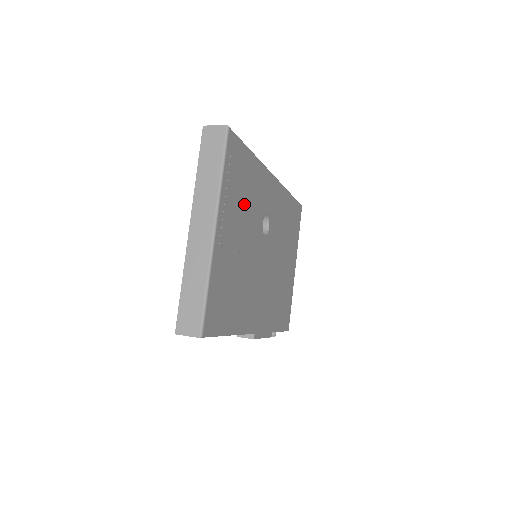
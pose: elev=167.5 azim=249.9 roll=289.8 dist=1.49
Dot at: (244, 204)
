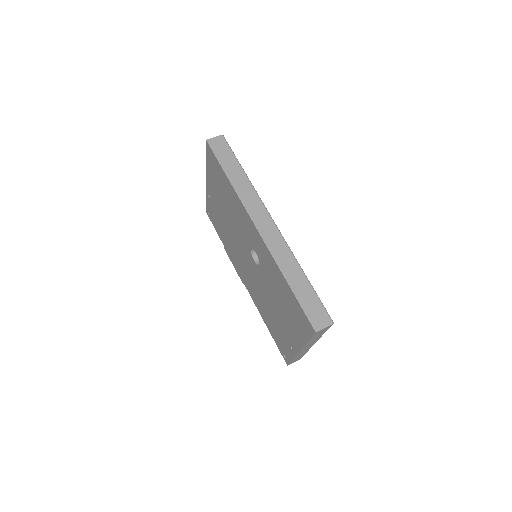
Dot at: occluded
